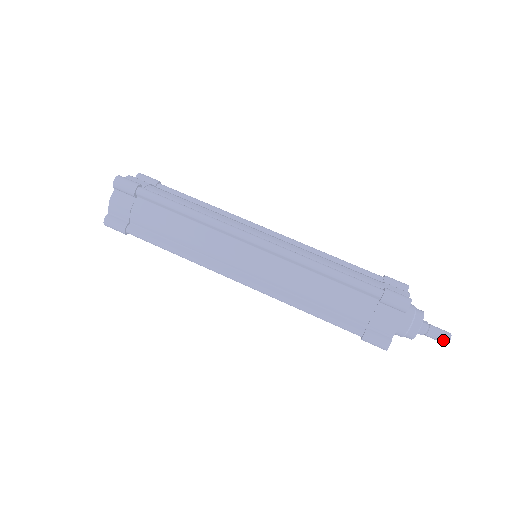
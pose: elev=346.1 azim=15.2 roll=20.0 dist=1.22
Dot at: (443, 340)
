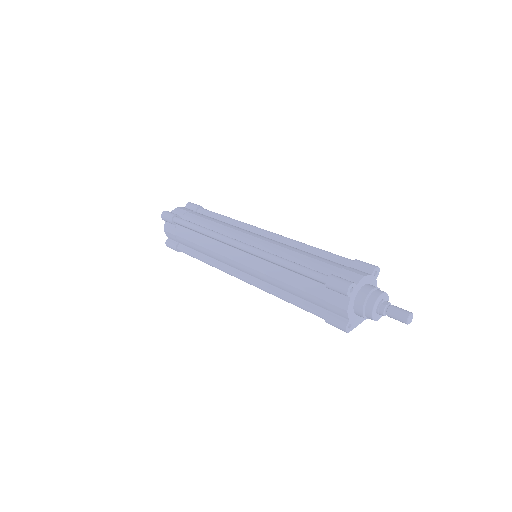
Dot at: (401, 320)
